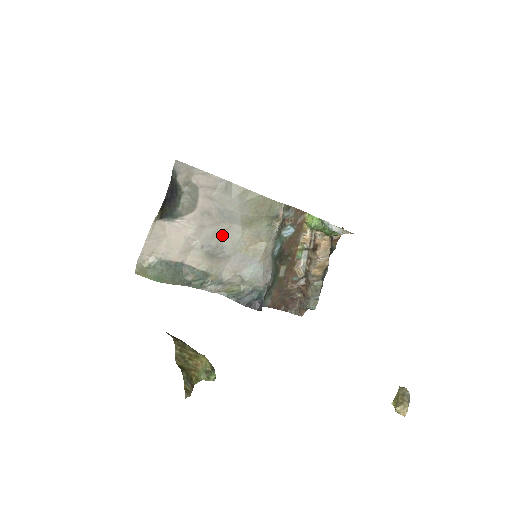
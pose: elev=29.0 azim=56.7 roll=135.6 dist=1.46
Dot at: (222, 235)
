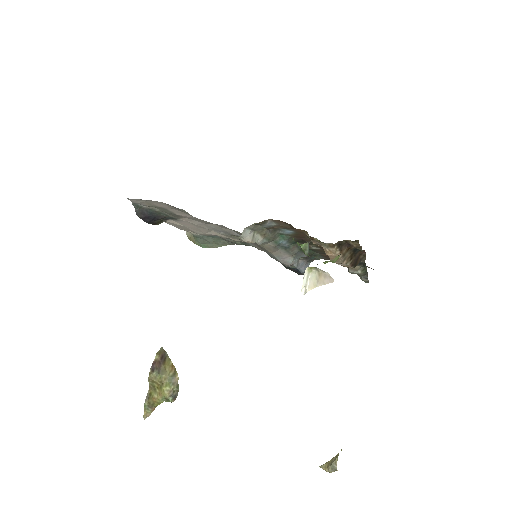
Dot at: (224, 227)
